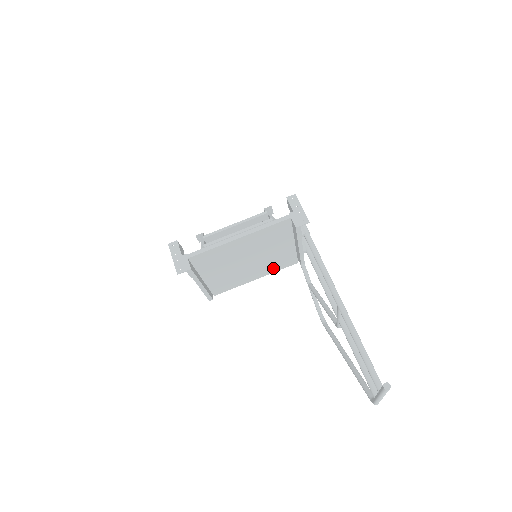
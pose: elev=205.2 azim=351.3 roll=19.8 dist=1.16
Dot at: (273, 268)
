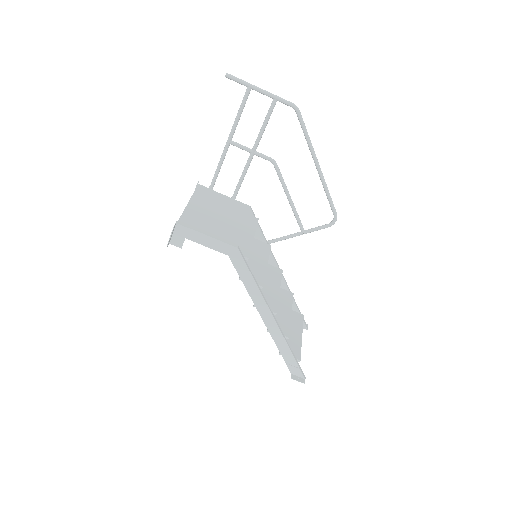
Dot at: (249, 226)
